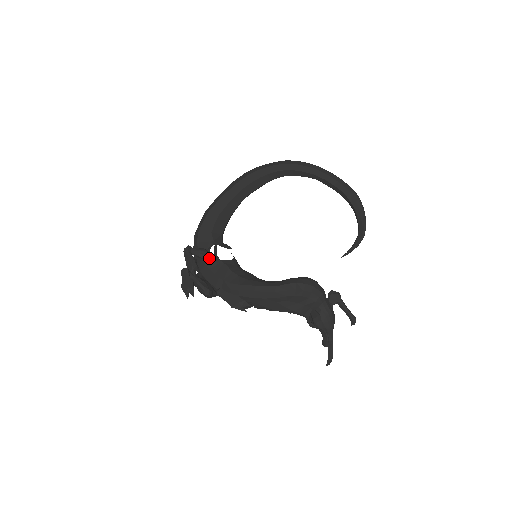
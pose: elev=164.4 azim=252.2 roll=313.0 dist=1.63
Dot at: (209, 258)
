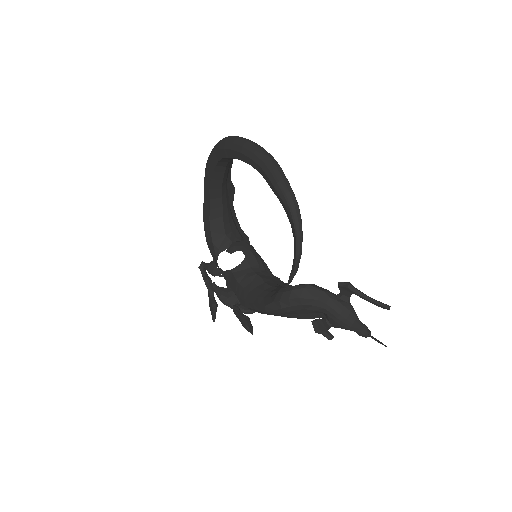
Dot at: (217, 274)
